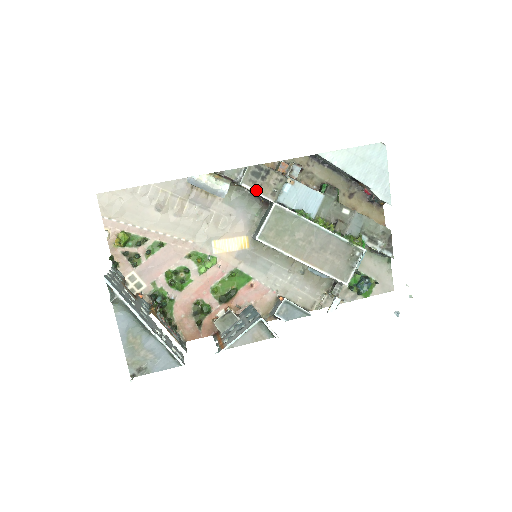
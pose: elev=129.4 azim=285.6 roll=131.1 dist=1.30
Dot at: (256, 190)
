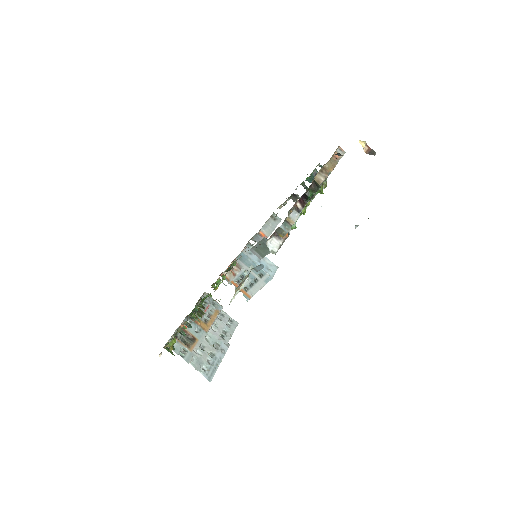
Dot at: occluded
